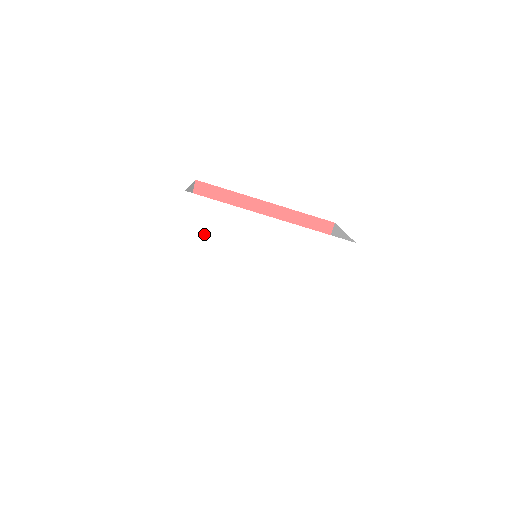
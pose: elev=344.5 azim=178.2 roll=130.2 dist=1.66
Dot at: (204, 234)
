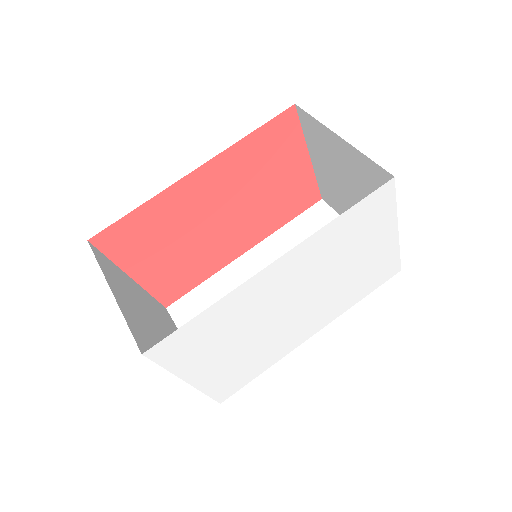
Dot at: (209, 347)
